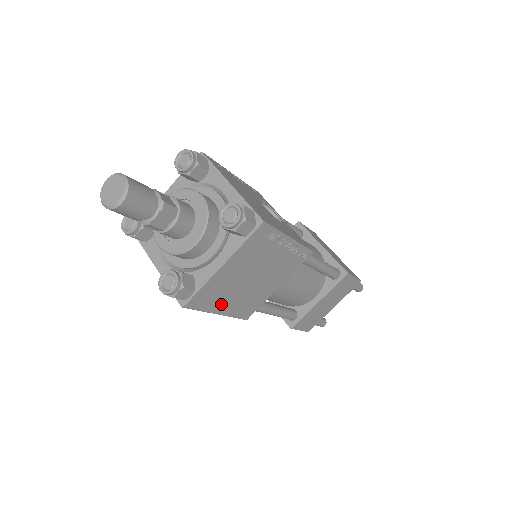
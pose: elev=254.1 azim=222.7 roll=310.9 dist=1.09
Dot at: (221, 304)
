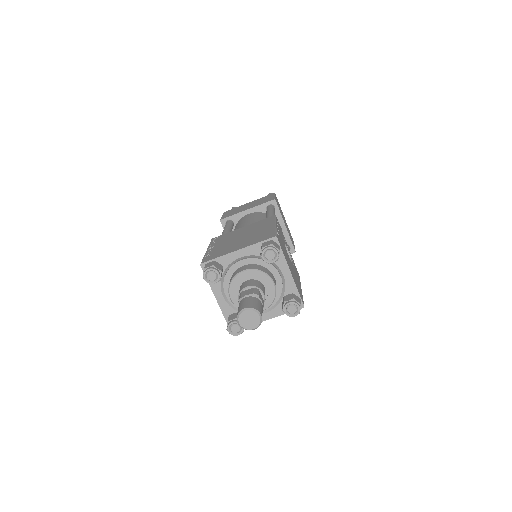
Dot at: occluded
